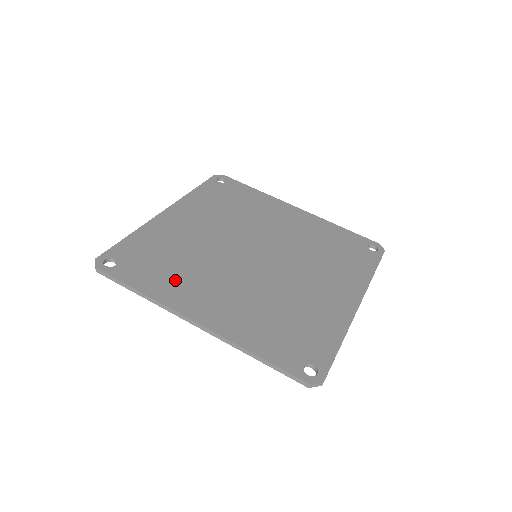
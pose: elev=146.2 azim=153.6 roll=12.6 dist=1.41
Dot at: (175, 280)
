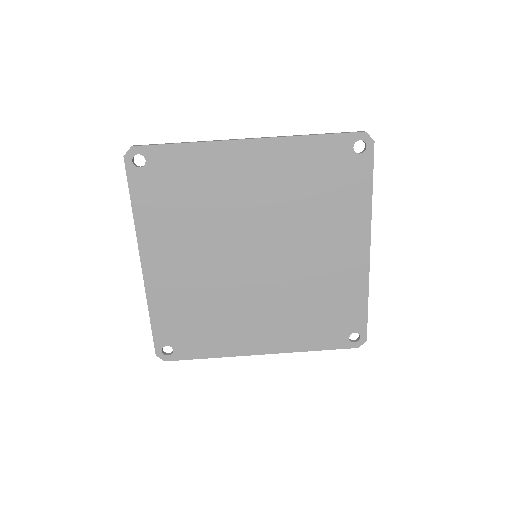
Dot at: (167, 222)
